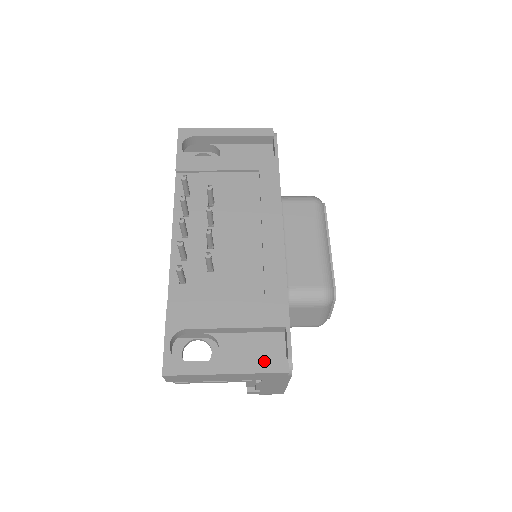
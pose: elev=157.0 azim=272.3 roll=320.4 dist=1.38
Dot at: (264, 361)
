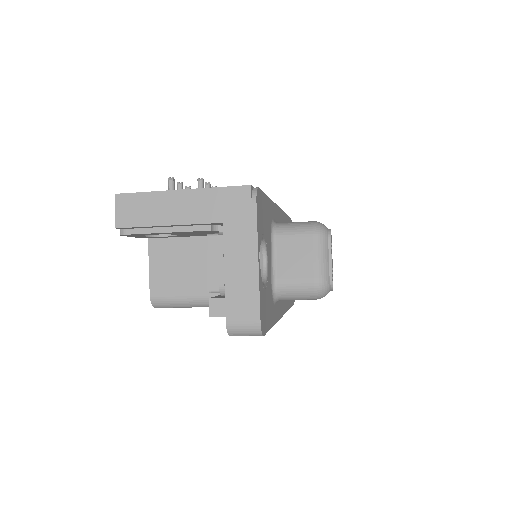
Dot at: occluded
